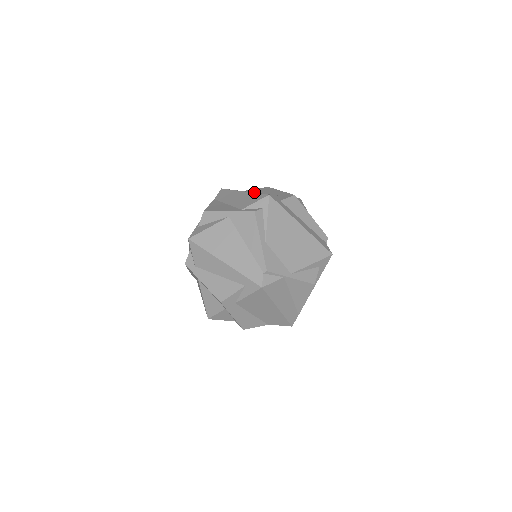
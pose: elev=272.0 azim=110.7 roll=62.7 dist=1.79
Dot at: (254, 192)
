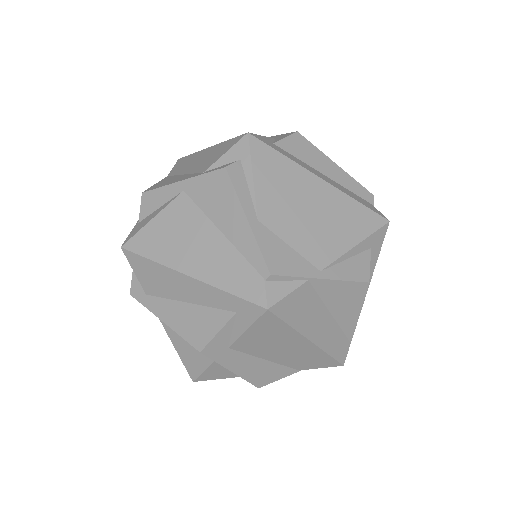
Dot at: occluded
